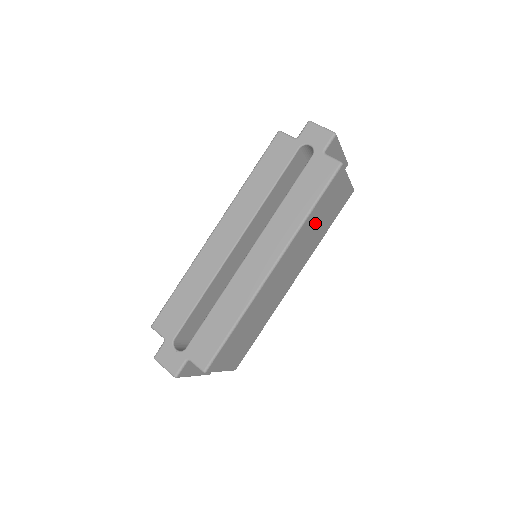
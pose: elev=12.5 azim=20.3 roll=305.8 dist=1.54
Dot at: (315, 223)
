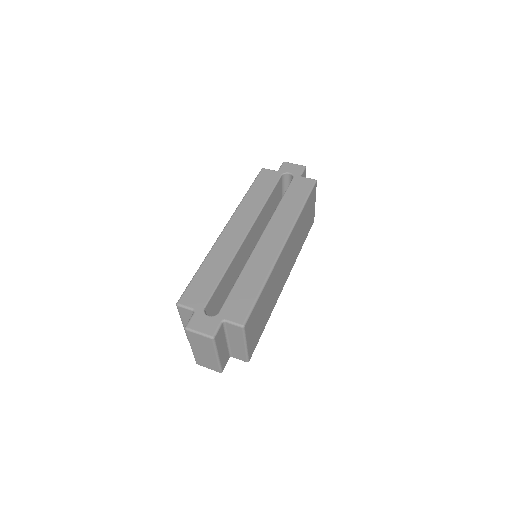
Dot at: (302, 225)
